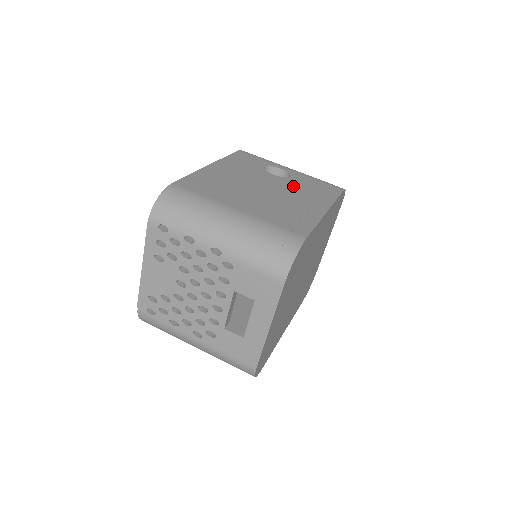
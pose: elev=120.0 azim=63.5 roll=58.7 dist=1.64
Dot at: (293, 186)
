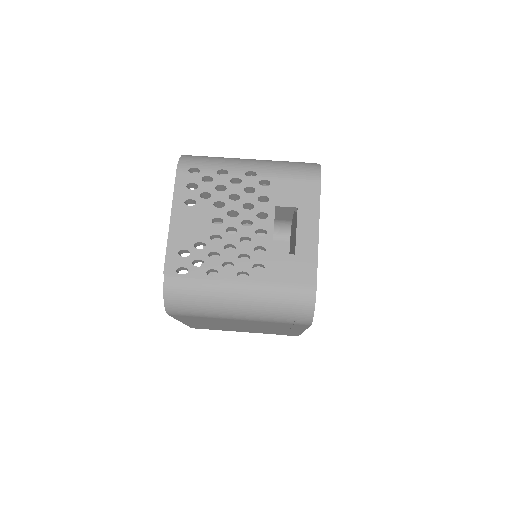
Dot at: occluded
